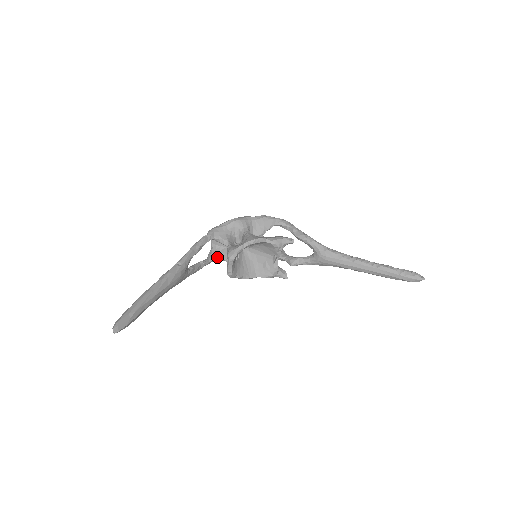
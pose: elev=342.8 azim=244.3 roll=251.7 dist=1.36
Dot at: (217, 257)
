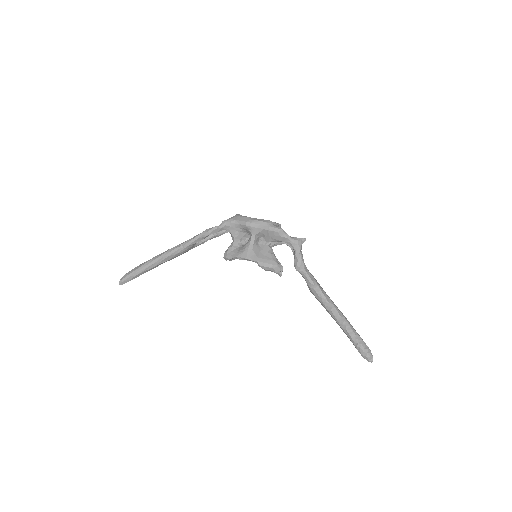
Dot at: occluded
